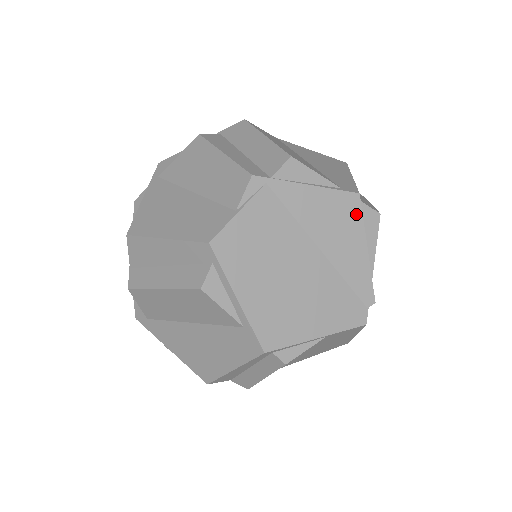
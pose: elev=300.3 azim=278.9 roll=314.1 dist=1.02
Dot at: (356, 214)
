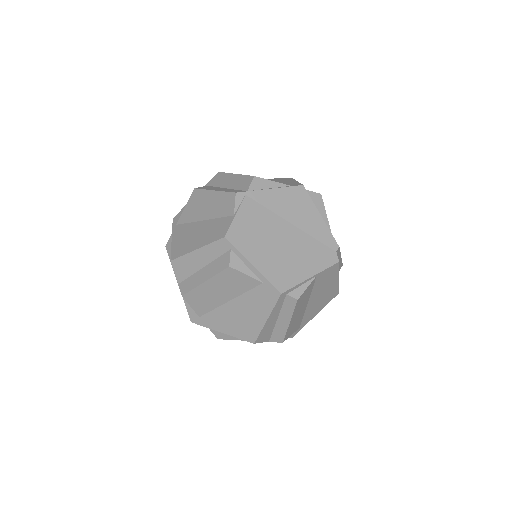
Dot at: (306, 197)
